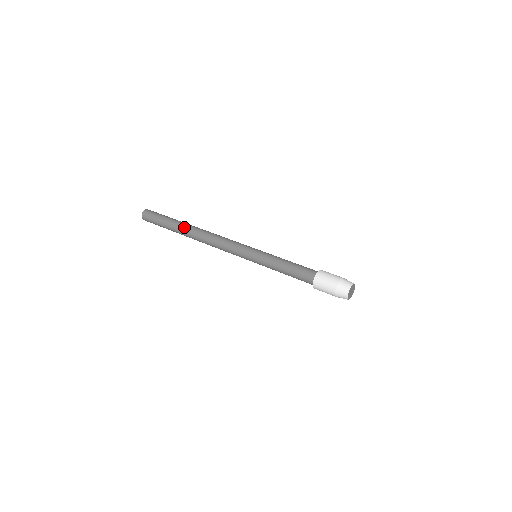
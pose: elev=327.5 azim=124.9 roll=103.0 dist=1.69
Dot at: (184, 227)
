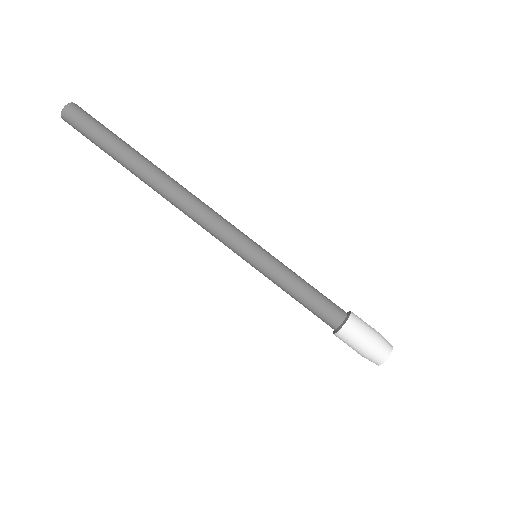
Dot at: (139, 170)
